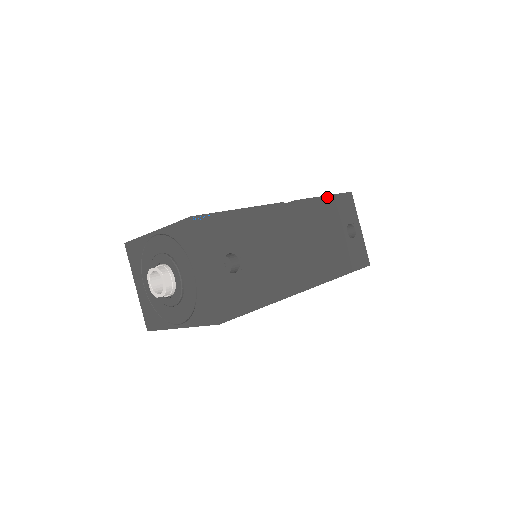
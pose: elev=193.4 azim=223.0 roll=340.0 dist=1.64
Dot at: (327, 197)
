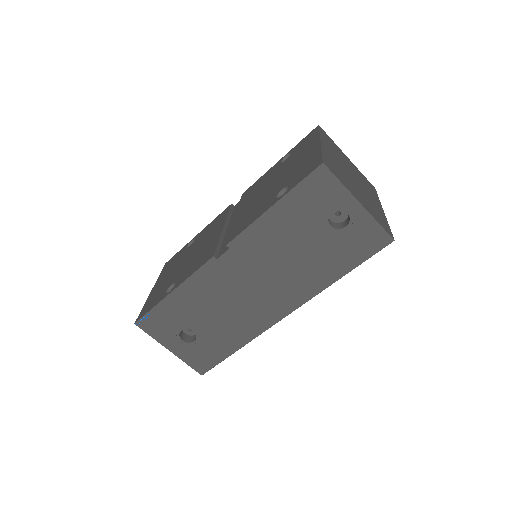
Dot at: (276, 206)
